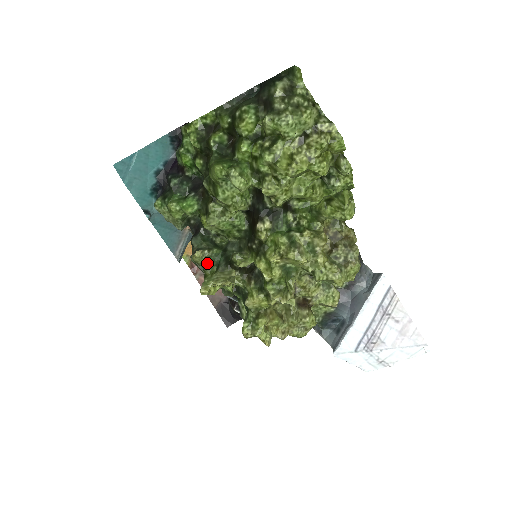
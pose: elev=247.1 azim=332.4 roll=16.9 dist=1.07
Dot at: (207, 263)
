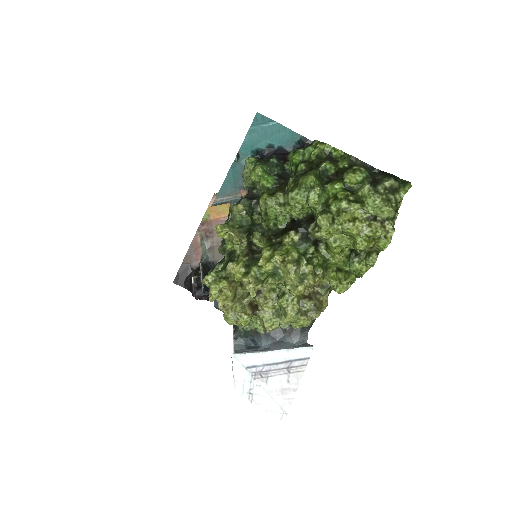
Dot at: (237, 218)
